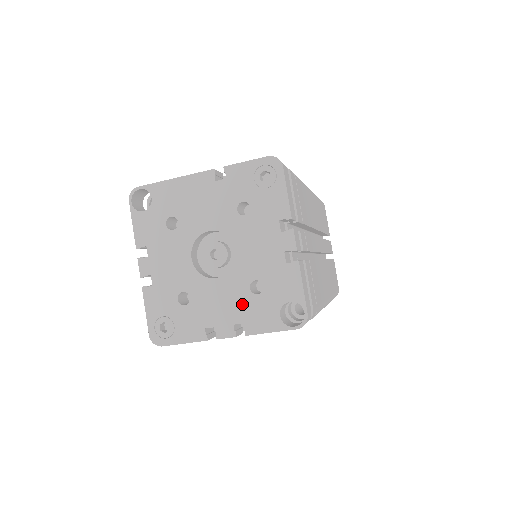
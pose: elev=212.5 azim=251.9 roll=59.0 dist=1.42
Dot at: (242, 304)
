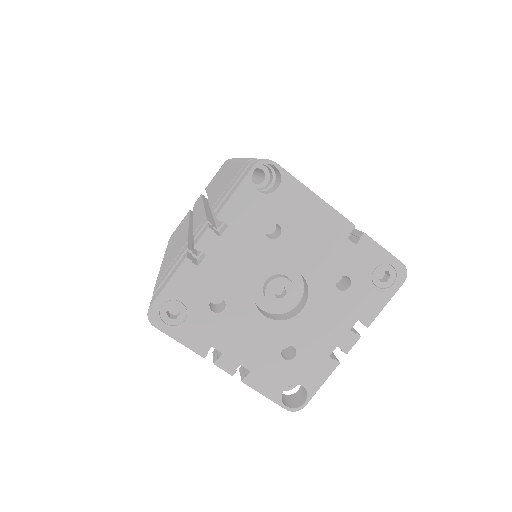
Dot at: (264, 355)
